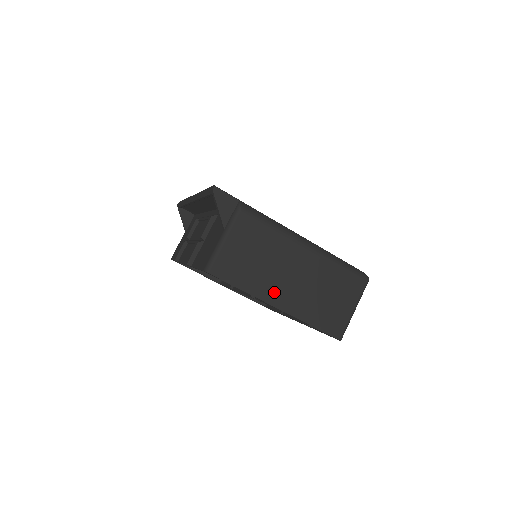
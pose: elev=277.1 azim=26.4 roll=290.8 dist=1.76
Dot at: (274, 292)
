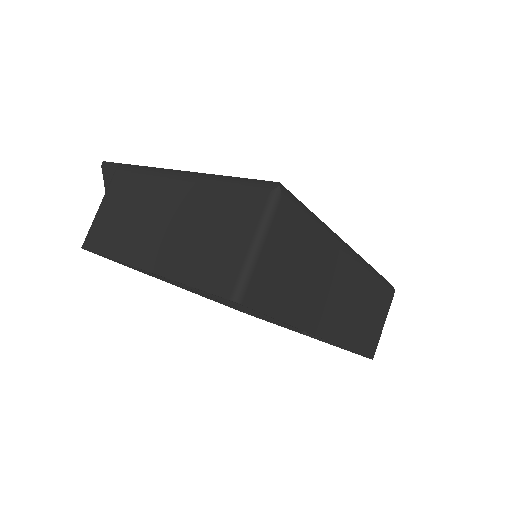
Dot at: (141, 249)
